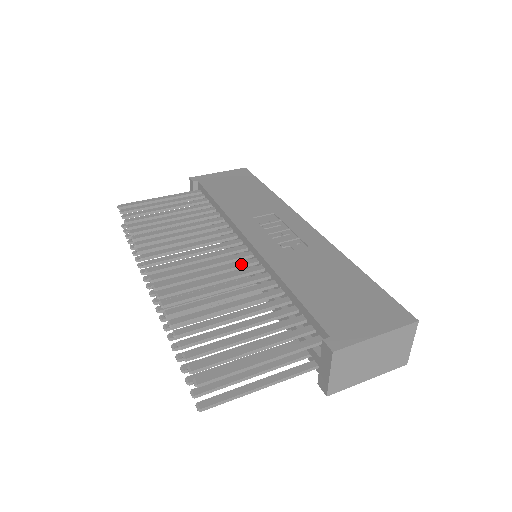
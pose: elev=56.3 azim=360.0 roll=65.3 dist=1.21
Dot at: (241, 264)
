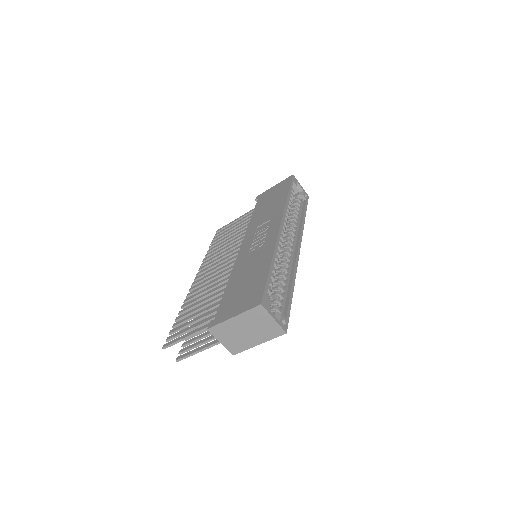
Dot at: (231, 267)
